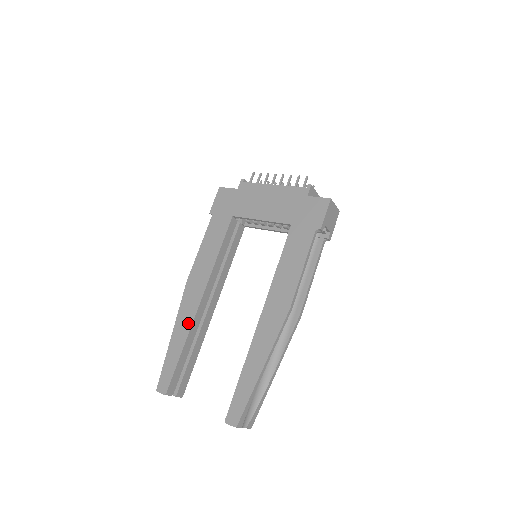
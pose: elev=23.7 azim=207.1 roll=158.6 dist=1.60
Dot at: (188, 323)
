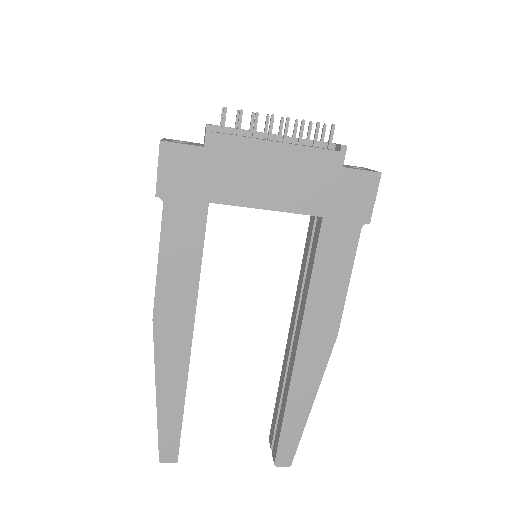
Dot at: (180, 377)
